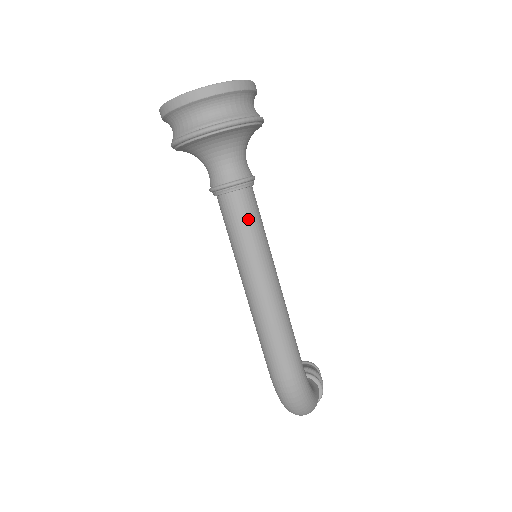
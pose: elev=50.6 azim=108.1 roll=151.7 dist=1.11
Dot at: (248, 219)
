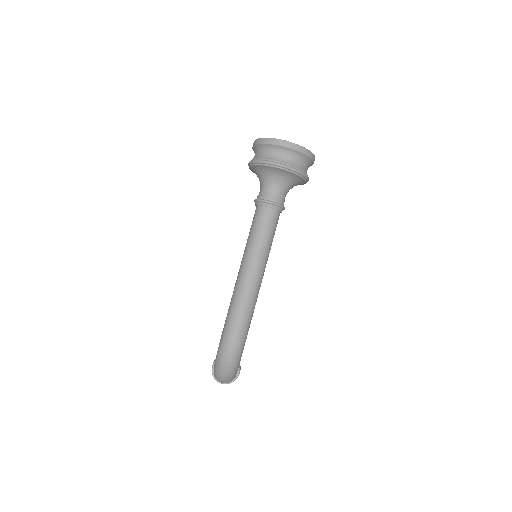
Dot at: (269, 229)
